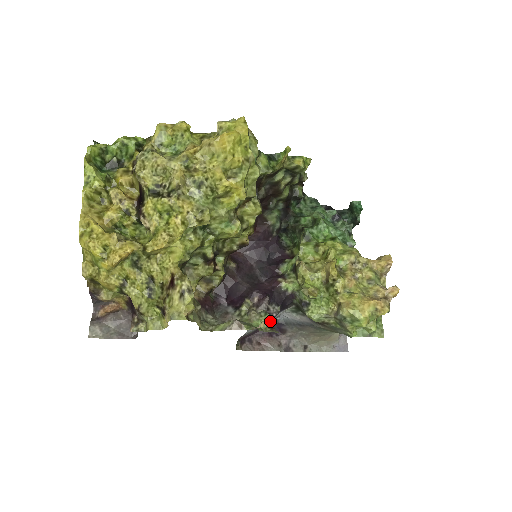
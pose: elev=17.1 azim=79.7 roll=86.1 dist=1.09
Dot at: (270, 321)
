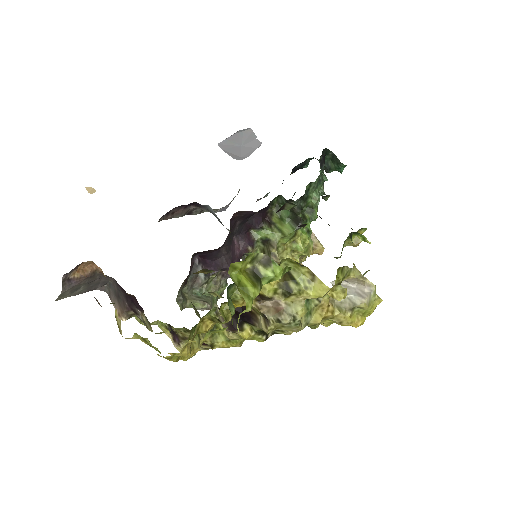
Dot at: occluded
